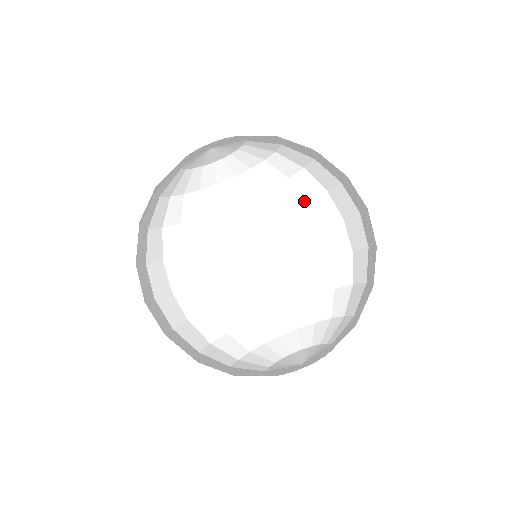
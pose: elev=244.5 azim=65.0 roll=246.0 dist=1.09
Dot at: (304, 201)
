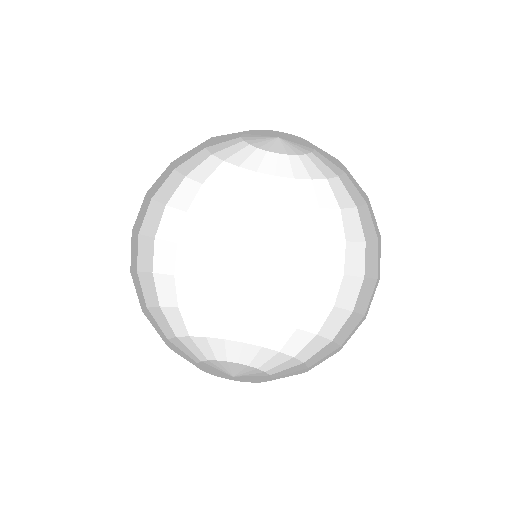
Dot at: (264, 228)
